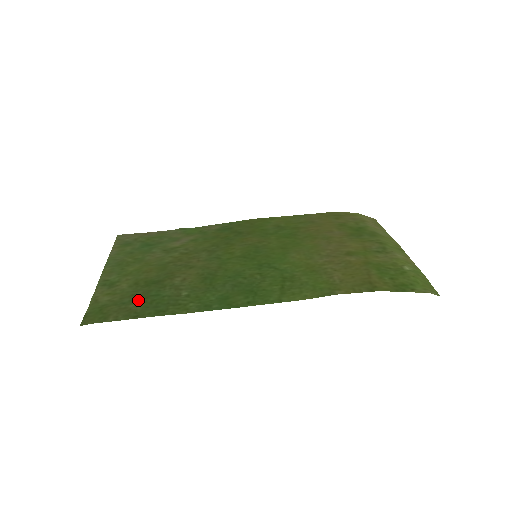
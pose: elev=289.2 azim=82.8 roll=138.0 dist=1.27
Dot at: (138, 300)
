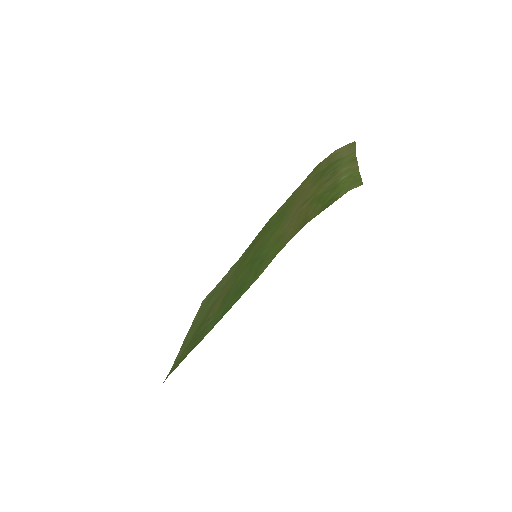
Dot at: (189, 345)
